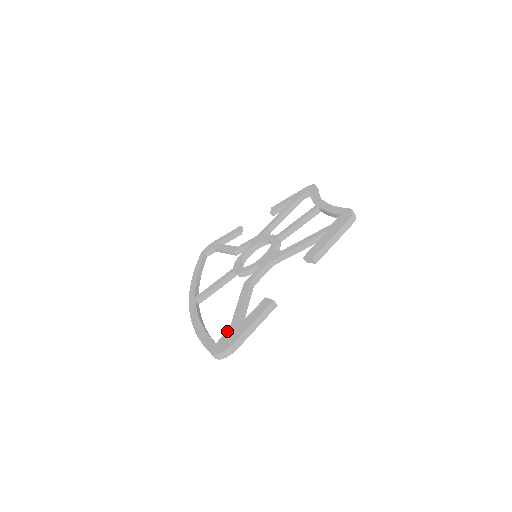
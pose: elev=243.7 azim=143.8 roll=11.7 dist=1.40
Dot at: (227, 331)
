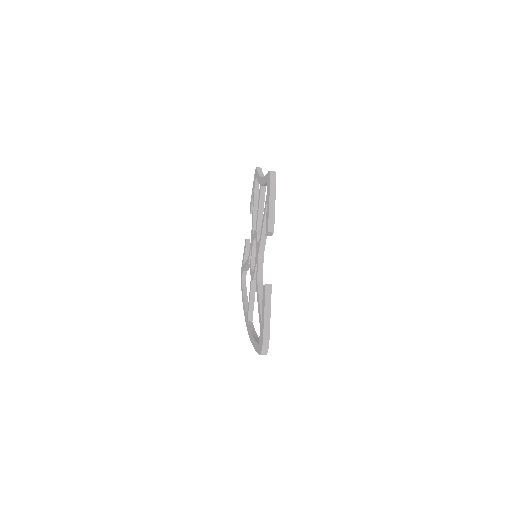
Dot at: occluded
